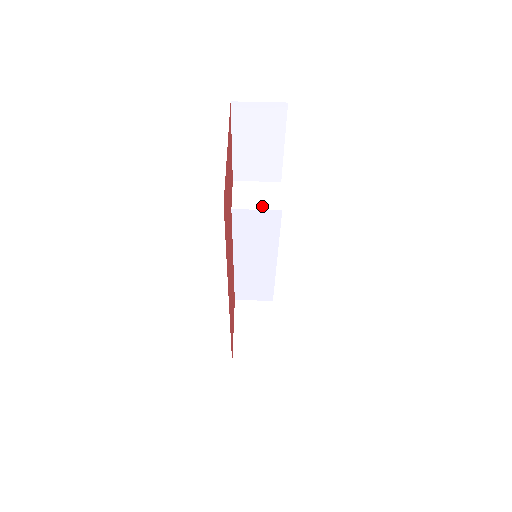
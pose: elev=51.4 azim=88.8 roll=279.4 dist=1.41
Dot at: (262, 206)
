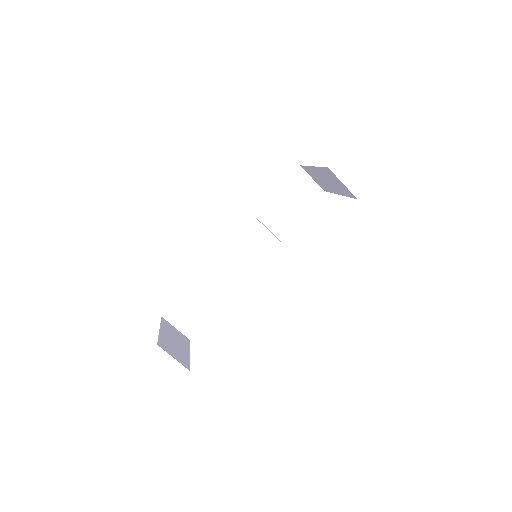
Dot at: occluded
